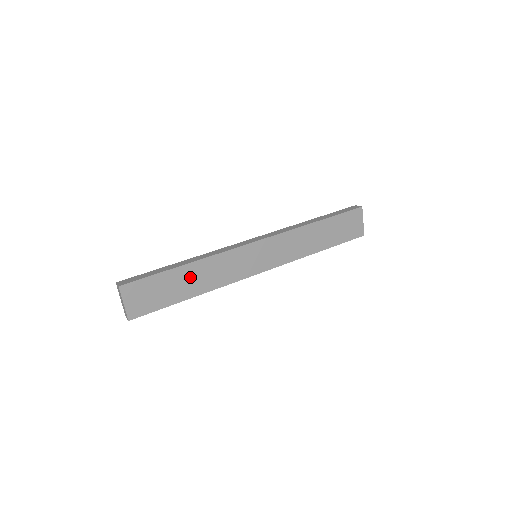
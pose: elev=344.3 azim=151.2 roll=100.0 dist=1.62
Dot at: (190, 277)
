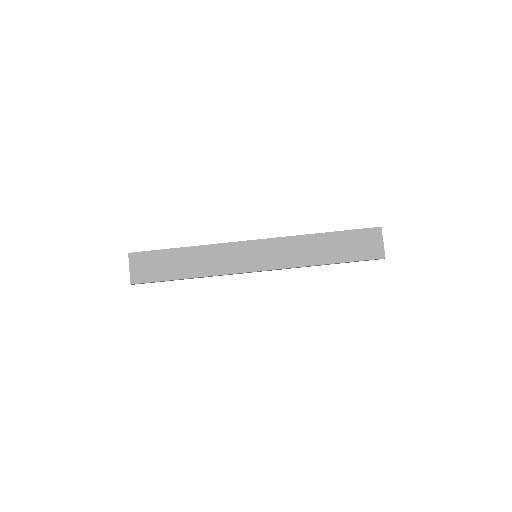
Dot at: (188, 259)
